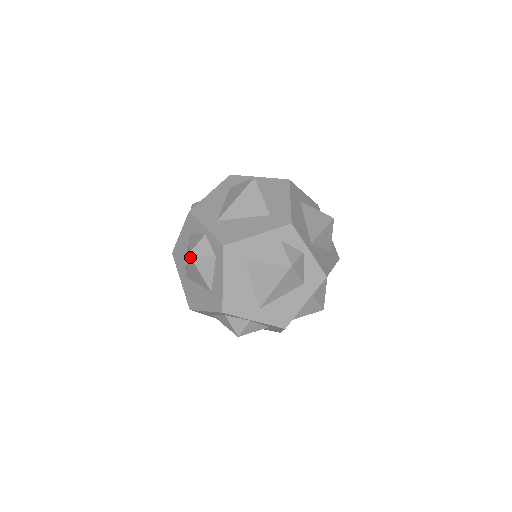
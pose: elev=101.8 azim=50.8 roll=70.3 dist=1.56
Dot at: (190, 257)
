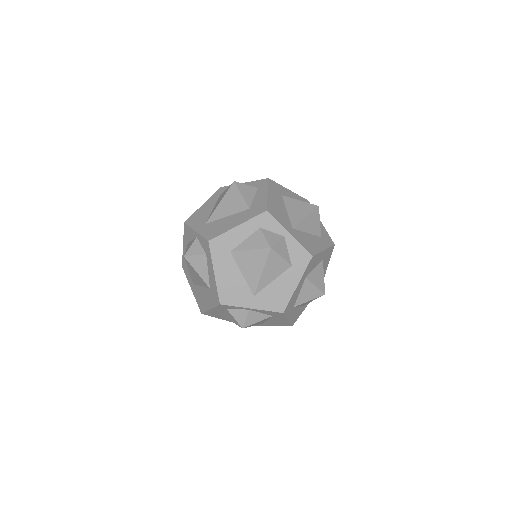
Dot at: (235, 184)
